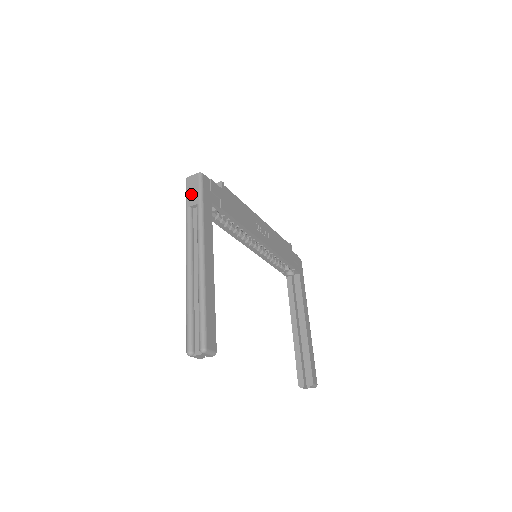
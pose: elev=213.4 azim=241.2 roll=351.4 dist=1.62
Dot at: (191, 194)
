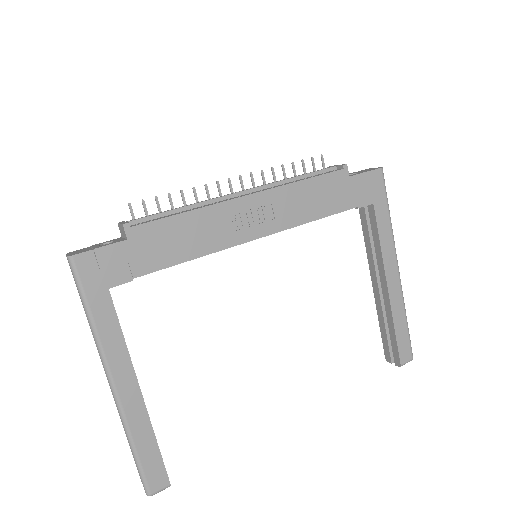
Dot at: occluded
